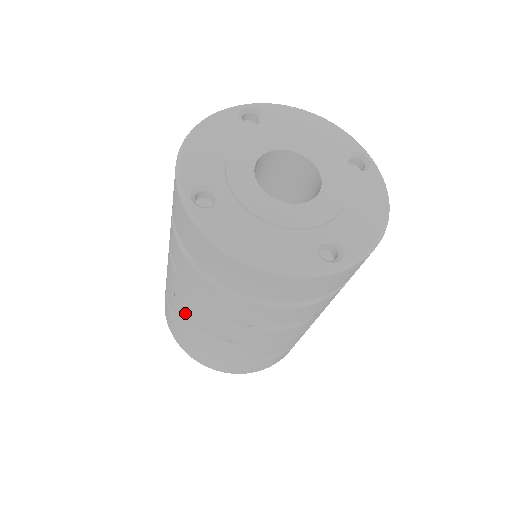
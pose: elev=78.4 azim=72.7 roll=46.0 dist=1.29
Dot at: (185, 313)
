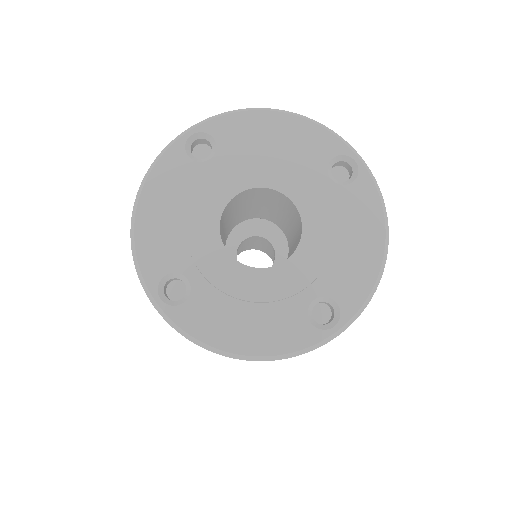
Dot at: occluded
